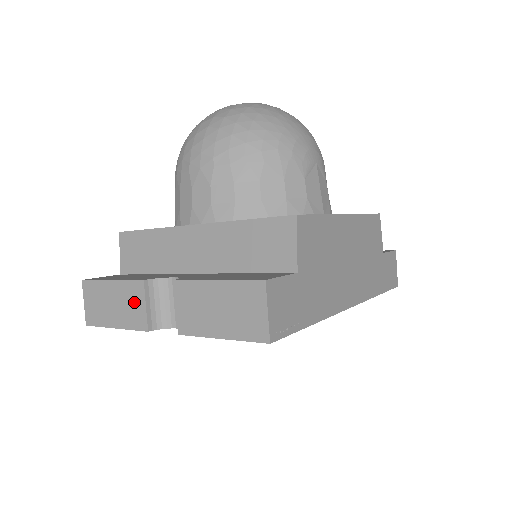
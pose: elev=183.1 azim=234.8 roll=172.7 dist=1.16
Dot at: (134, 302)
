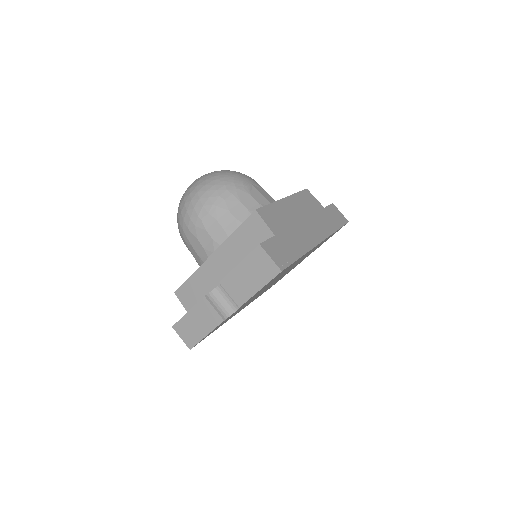
Dot at: (207, 312)
